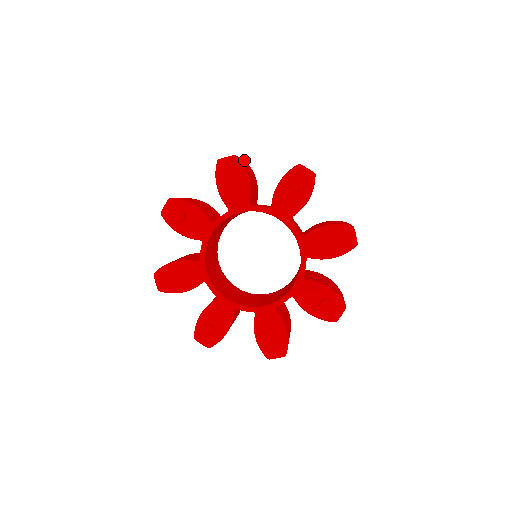
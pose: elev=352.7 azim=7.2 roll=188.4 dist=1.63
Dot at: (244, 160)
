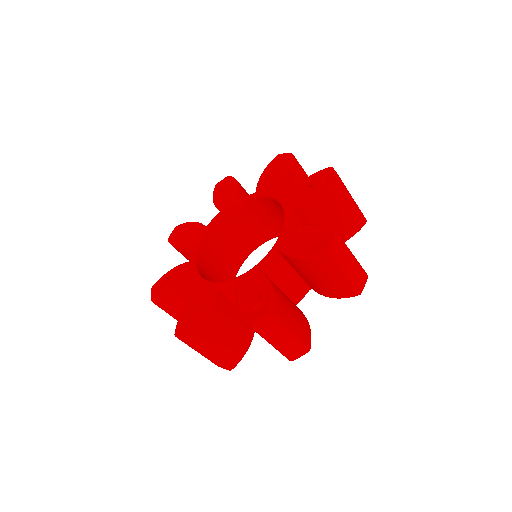
Dot at: occluded
